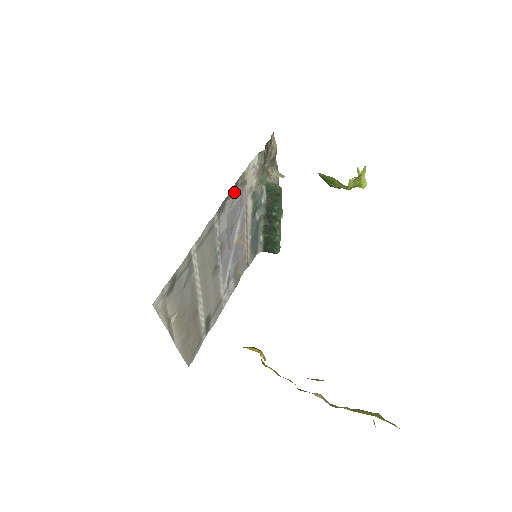
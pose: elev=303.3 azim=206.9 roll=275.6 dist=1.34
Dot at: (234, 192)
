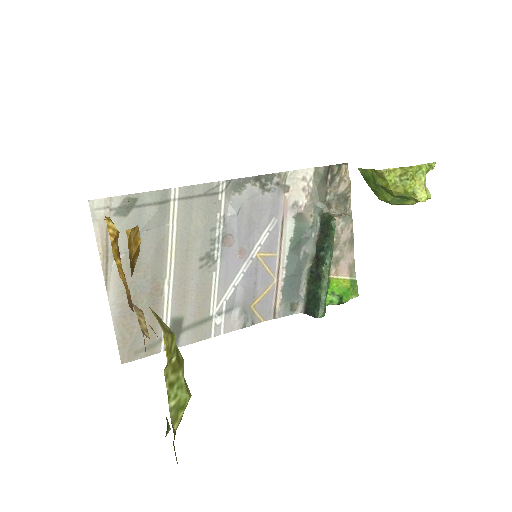
Dot at: (263, 184)
